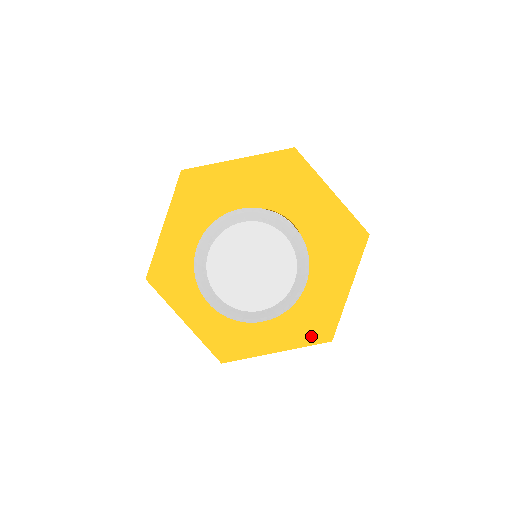
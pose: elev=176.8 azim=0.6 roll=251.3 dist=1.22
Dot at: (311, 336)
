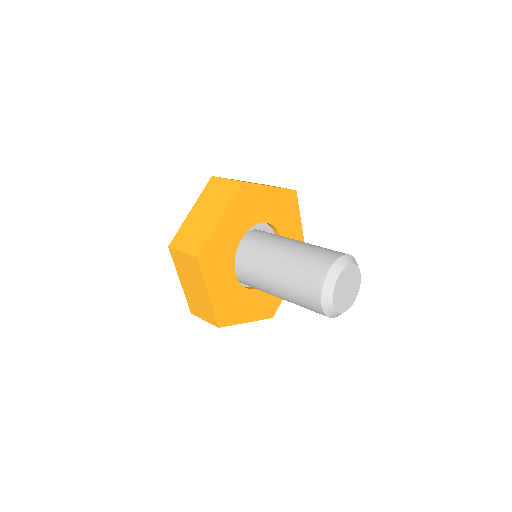
Dot at: occluded
